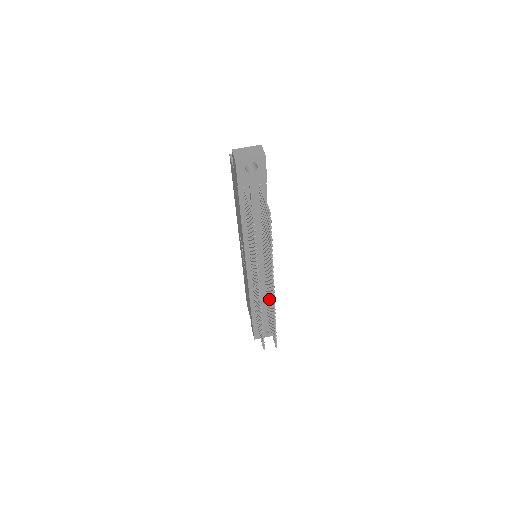
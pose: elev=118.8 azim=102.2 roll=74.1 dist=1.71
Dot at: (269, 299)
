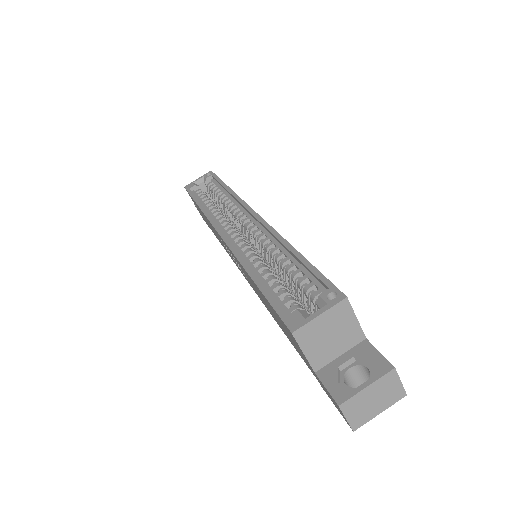
Dot at: occluded
